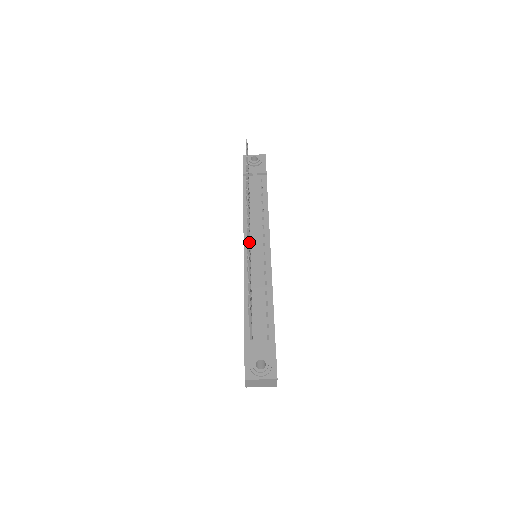
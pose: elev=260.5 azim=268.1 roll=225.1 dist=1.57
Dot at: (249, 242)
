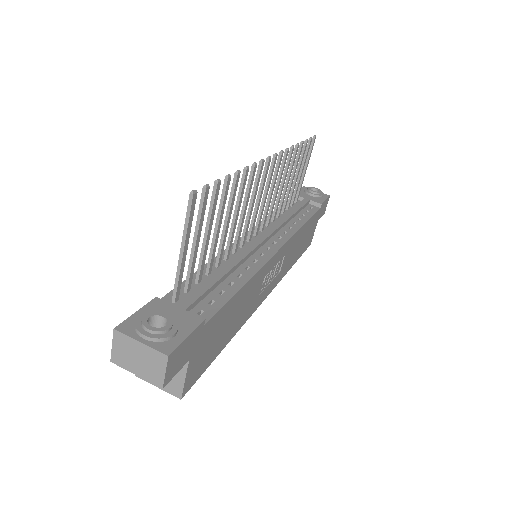
Dot at: (254, 195)
